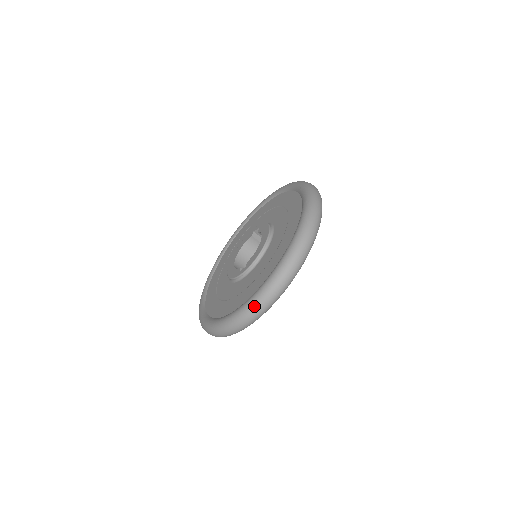
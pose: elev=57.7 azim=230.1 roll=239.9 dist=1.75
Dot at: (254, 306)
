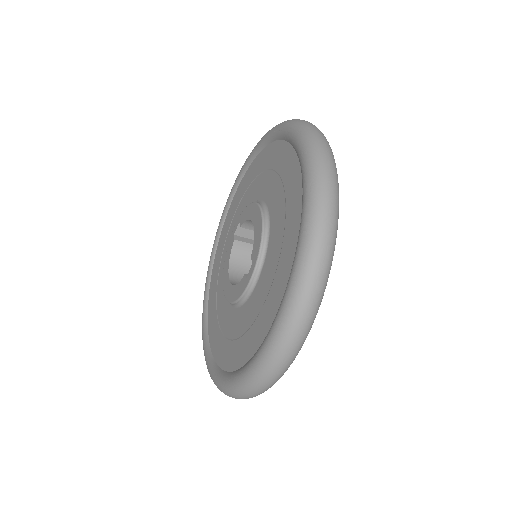
Dot at: (306, 275)
